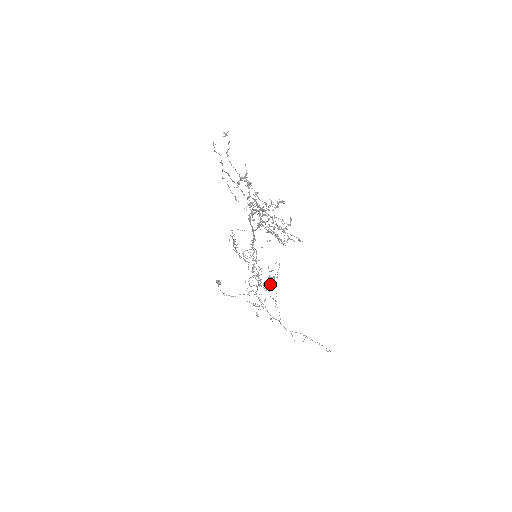
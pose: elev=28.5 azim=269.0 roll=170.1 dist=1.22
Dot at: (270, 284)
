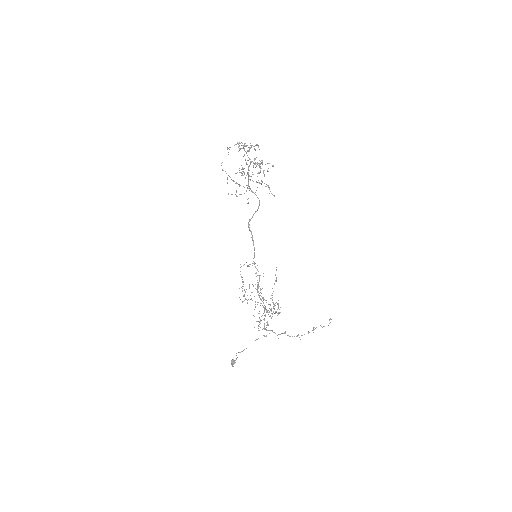
Dot at: occluded
